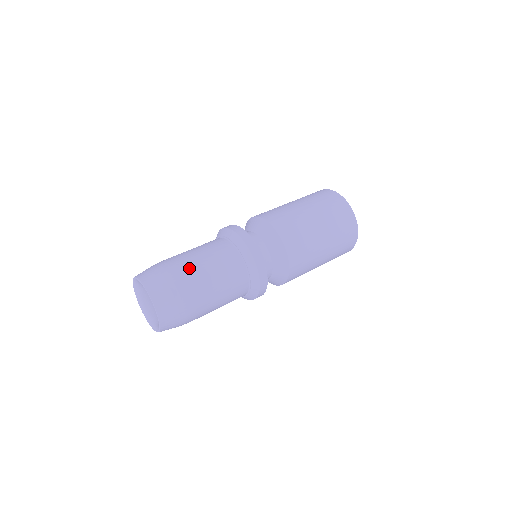
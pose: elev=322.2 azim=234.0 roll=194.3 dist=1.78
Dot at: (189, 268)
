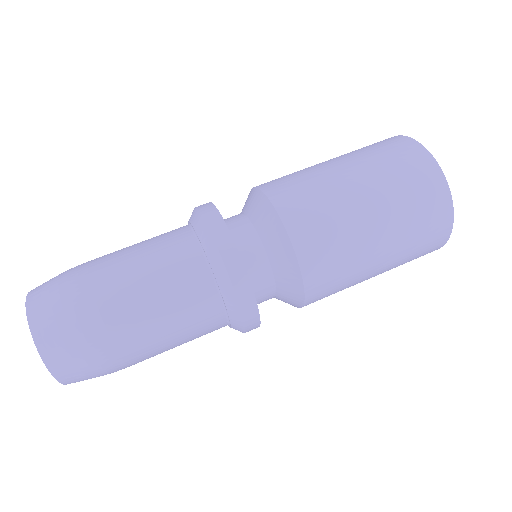
Dot at: (102, 265)
